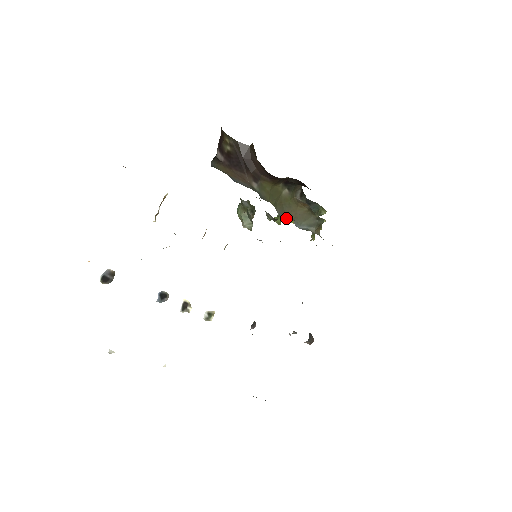
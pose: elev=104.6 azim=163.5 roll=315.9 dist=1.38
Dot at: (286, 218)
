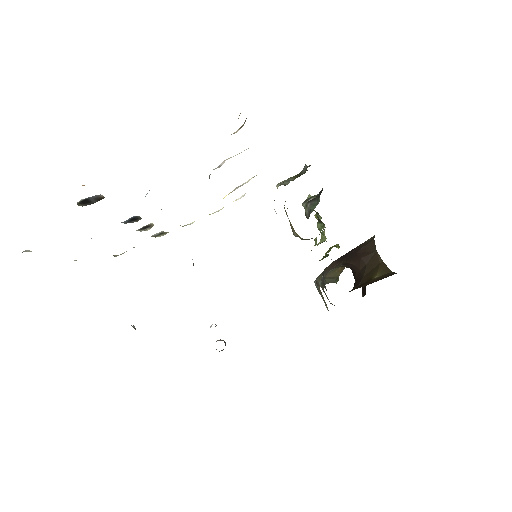
Dot at: (317, 214)
